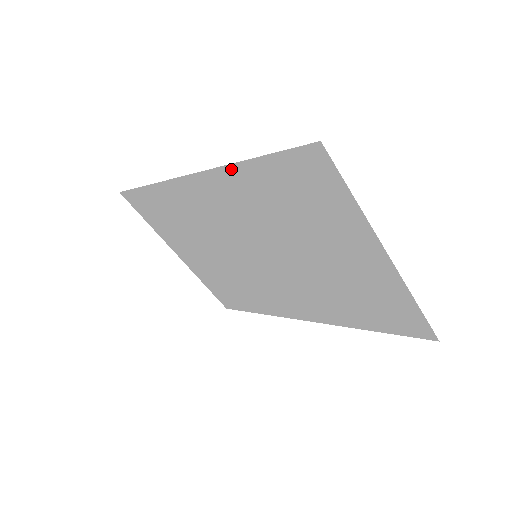
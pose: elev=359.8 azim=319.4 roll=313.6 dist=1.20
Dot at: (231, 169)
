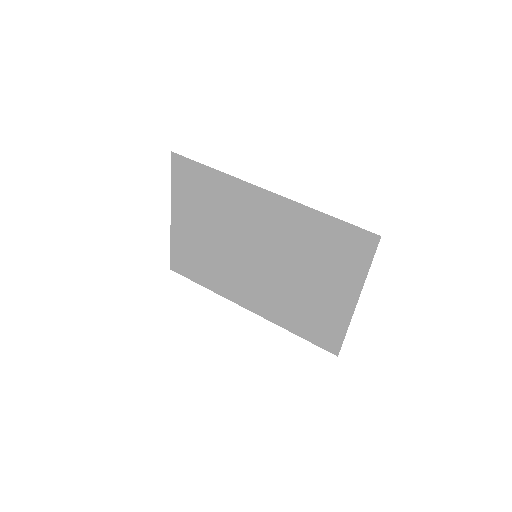
Dot at: (304, 209)
